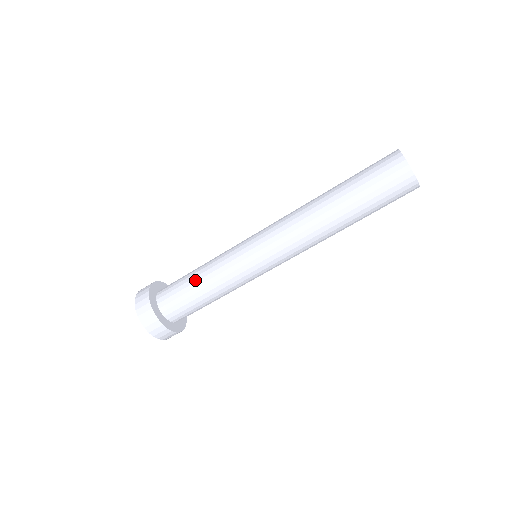
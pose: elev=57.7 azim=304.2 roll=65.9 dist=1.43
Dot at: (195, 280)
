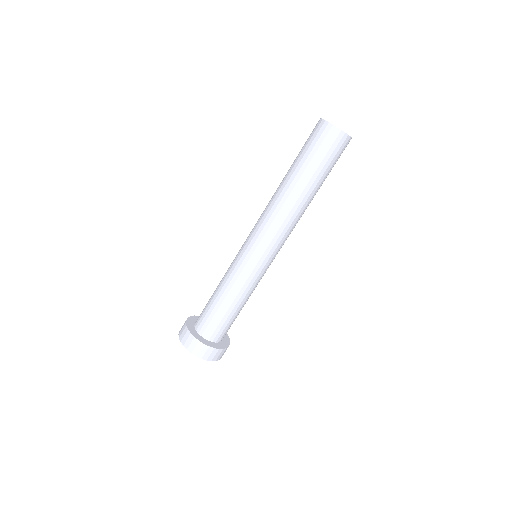
Dot at: (216, 296)
